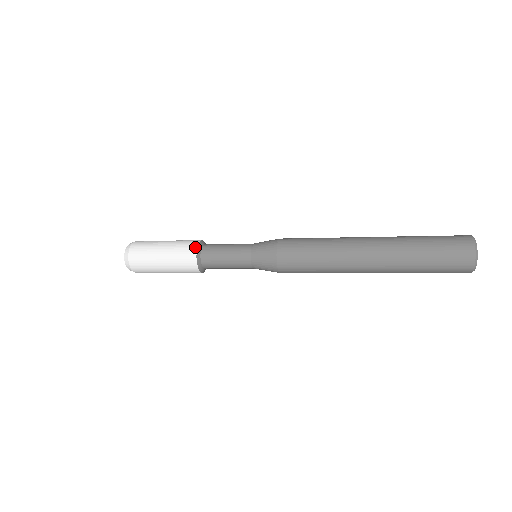
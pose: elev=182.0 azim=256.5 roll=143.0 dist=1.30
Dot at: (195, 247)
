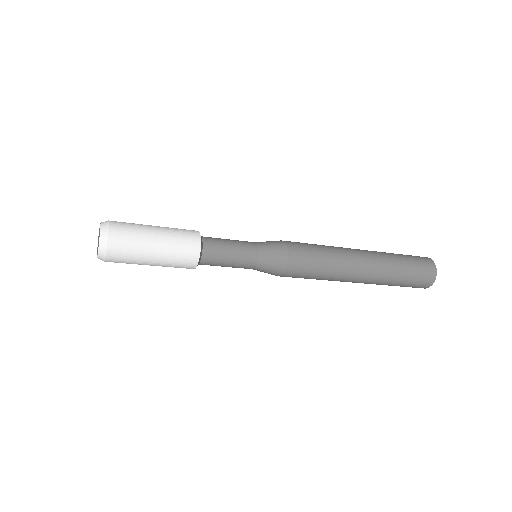
Dot at: occluded
